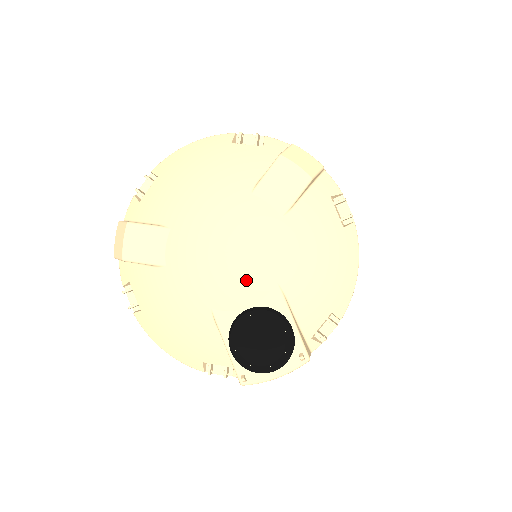
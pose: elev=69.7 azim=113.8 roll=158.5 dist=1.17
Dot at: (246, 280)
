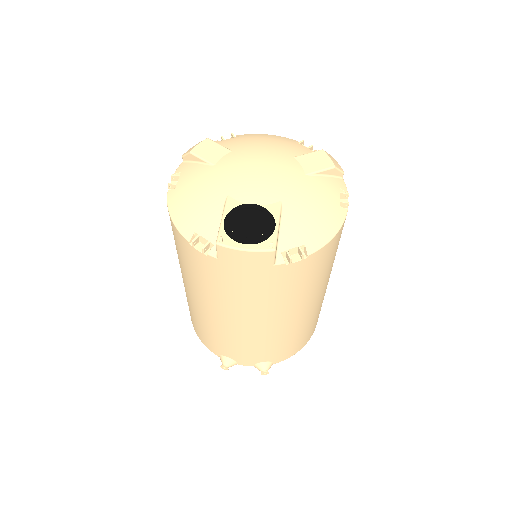
Dot at: (262, 189)
